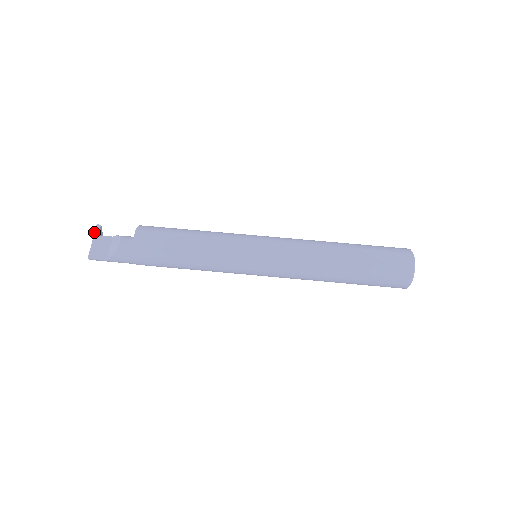
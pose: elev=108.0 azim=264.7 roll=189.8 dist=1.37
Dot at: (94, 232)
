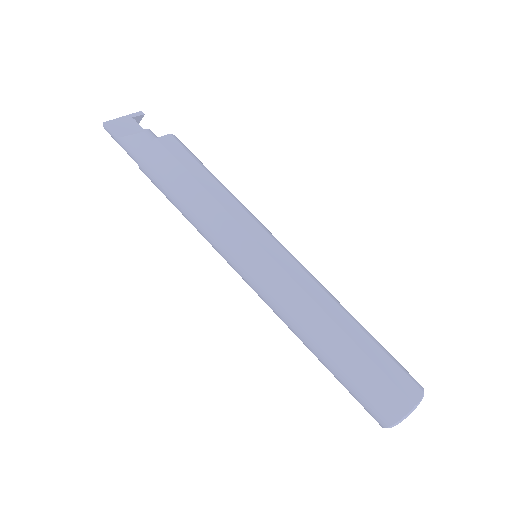
Dot at: (132, 113)
